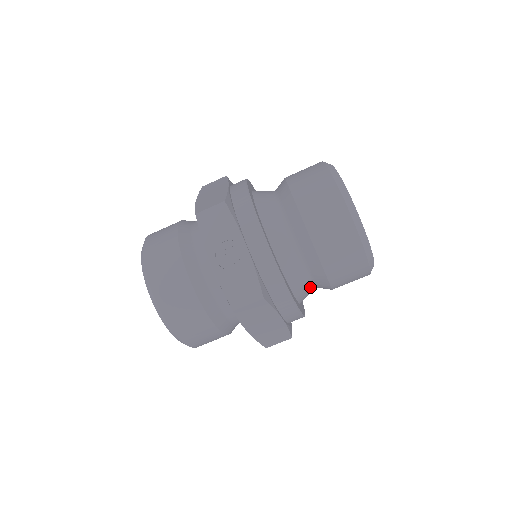
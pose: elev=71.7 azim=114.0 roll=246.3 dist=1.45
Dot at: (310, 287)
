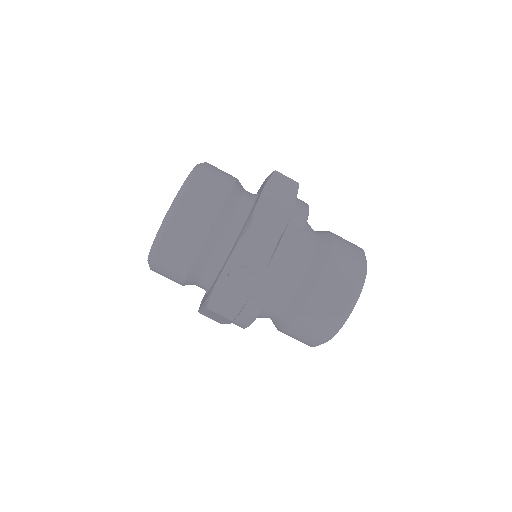
Dot at: occluded
